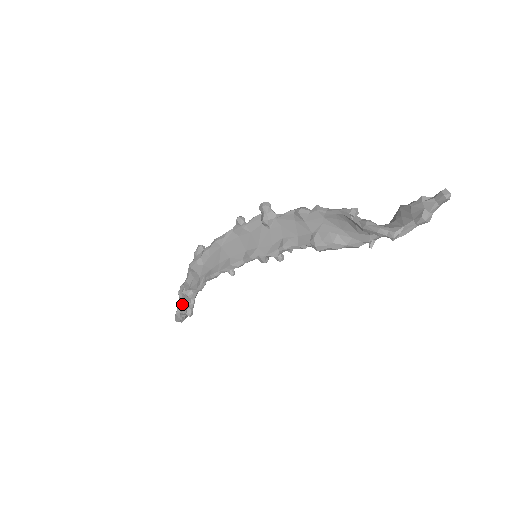
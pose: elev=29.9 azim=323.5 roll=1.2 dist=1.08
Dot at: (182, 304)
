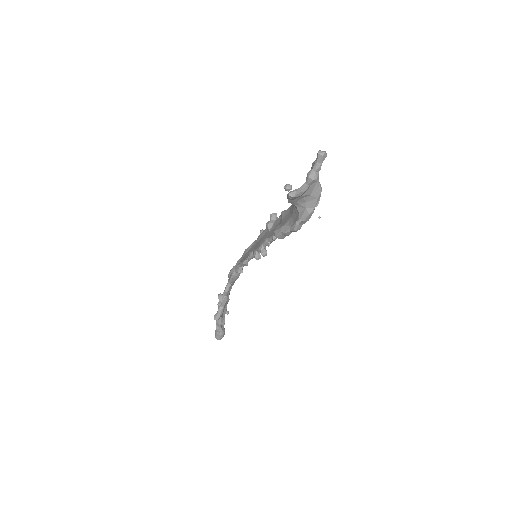
Dot at: occluded
